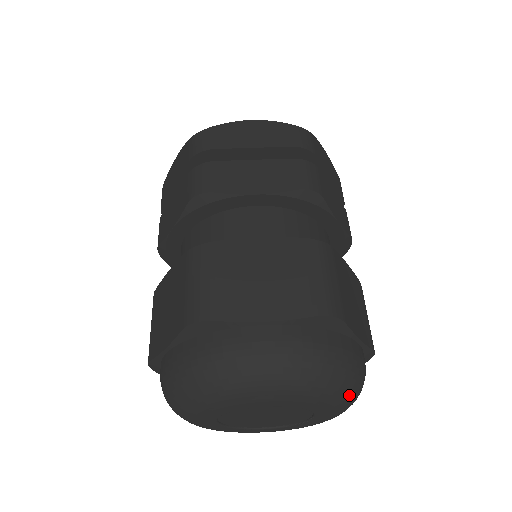
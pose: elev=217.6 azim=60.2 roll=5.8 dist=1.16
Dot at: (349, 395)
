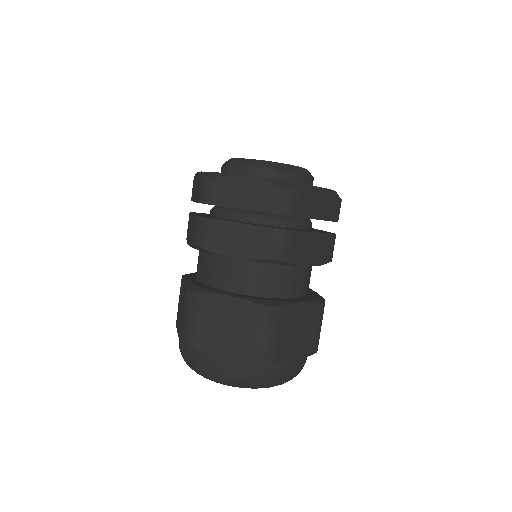
Dot at: occluded
